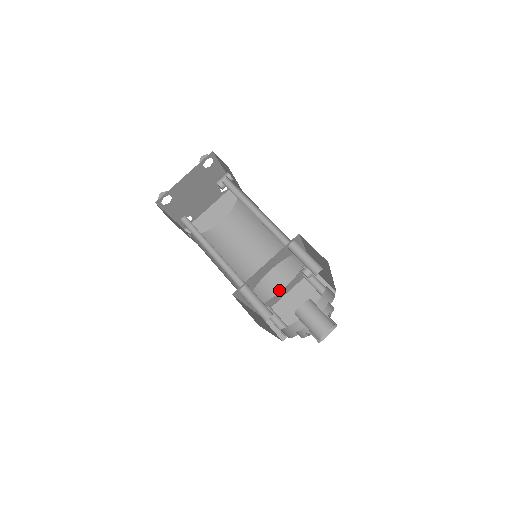
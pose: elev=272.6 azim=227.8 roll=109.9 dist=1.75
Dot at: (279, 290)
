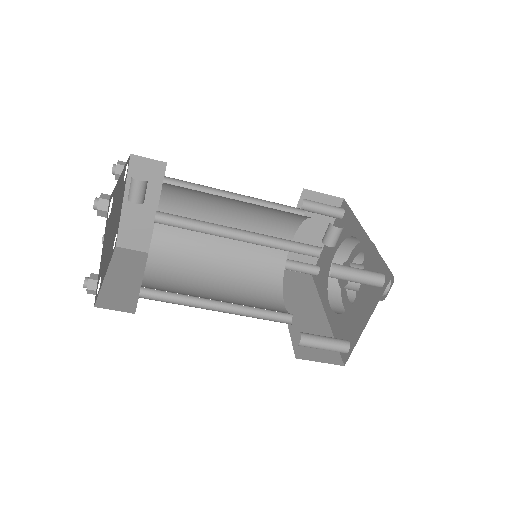
Dot at: occluded
